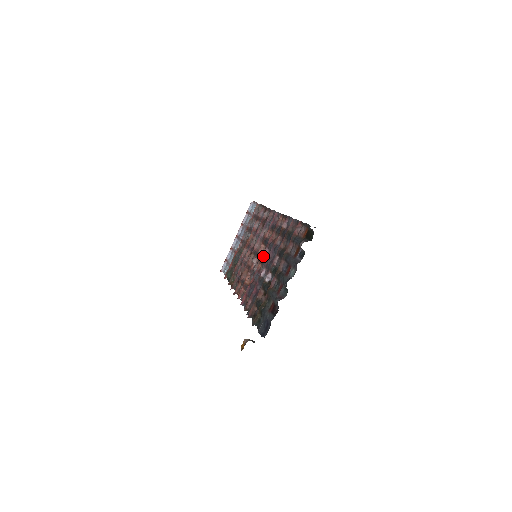
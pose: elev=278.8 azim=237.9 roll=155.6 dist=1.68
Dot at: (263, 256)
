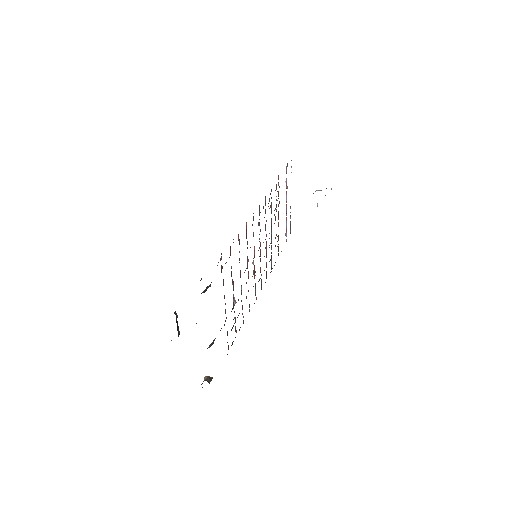
Dot at: (247, 264)
